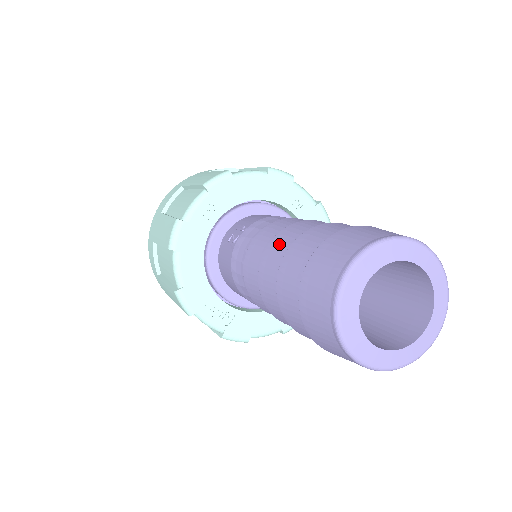
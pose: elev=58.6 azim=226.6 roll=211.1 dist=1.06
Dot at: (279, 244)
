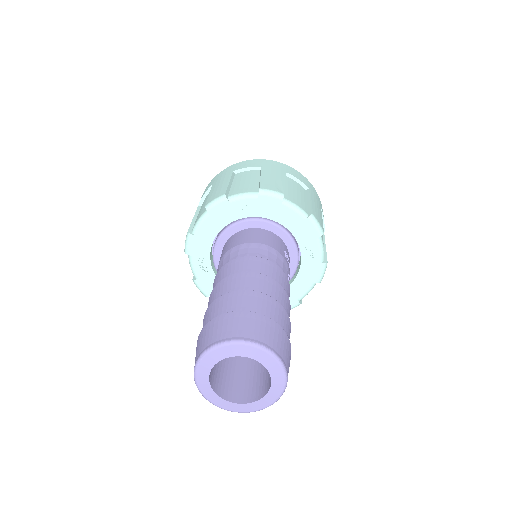
Dot at: occluded
